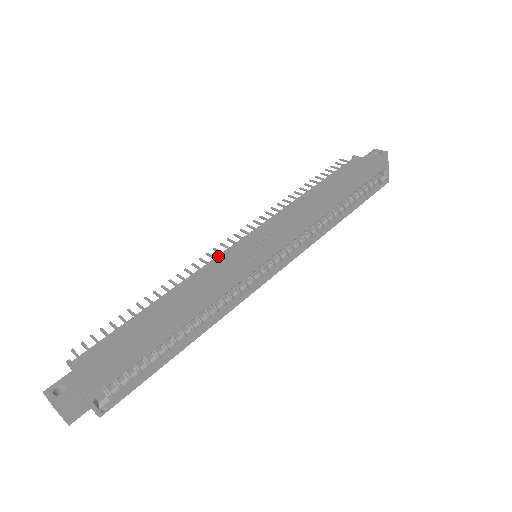
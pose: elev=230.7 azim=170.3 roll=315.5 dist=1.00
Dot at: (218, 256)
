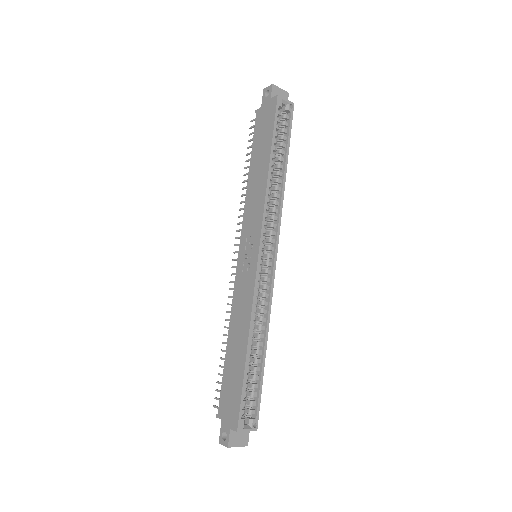
Dot at: (235, 280)
